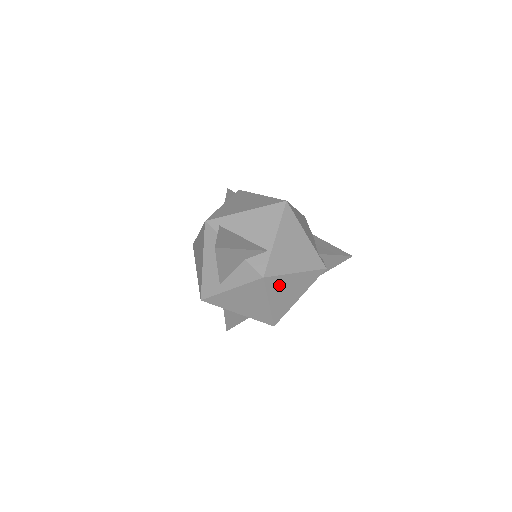
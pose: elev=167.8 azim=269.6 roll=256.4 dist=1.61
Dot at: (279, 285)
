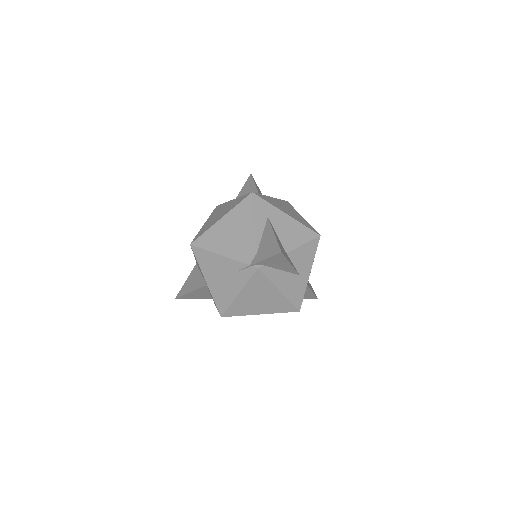
Dot at: occluded
